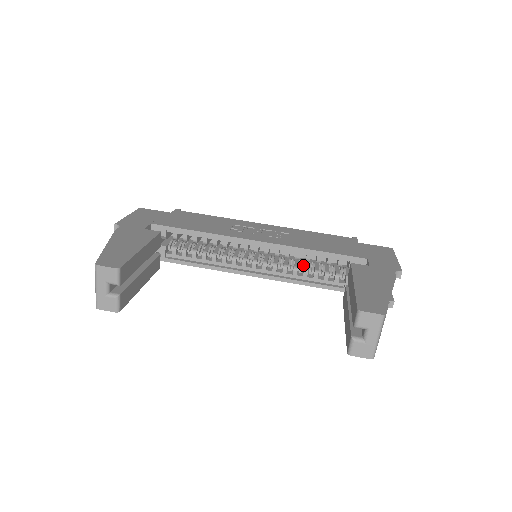
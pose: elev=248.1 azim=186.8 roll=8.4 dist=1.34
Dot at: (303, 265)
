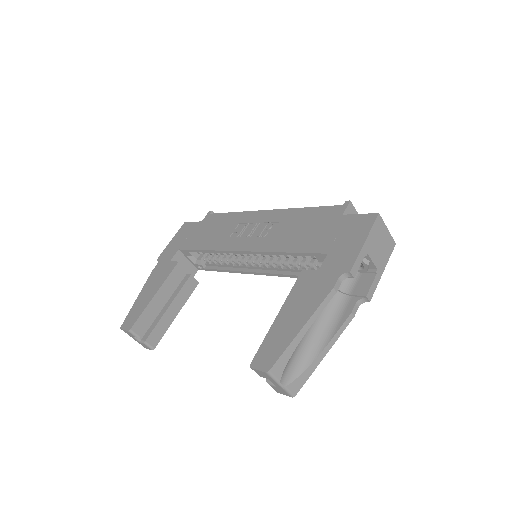
Dot at: (292, 258)
